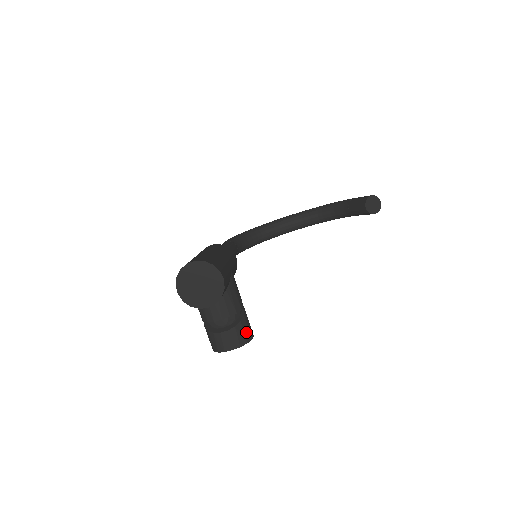
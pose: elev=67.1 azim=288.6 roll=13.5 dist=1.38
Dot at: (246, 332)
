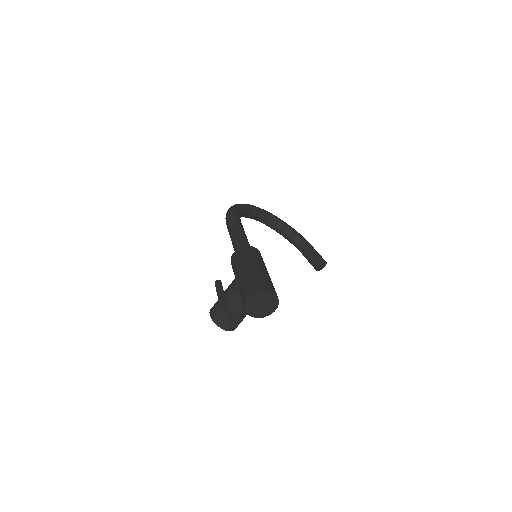
Dot at: occluded
